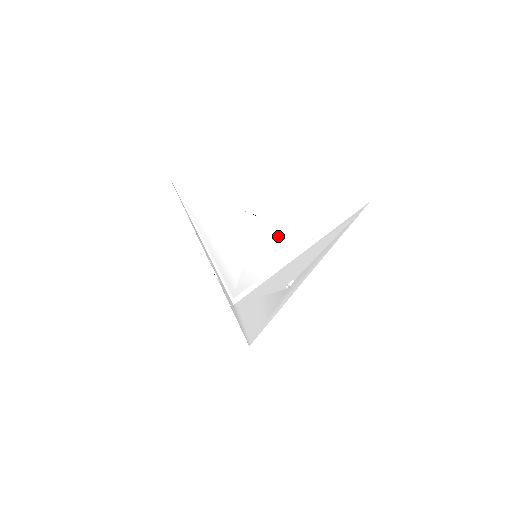
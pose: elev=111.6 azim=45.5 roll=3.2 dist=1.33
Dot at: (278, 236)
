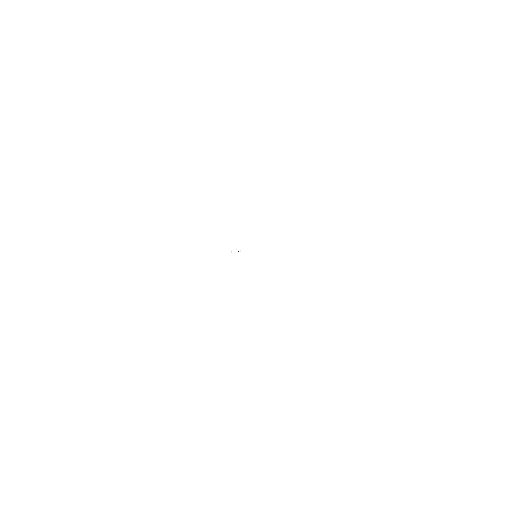
Dot at: (267, 267)
